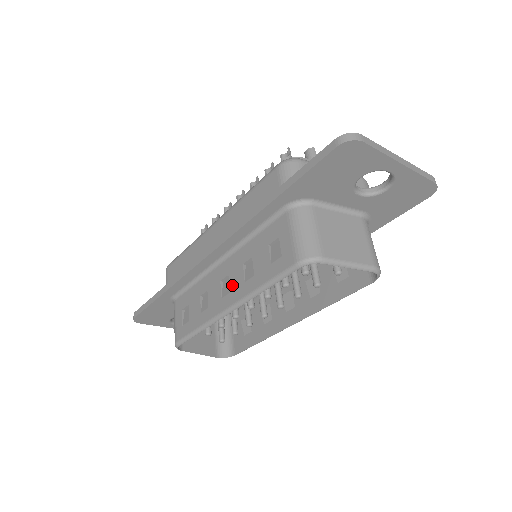
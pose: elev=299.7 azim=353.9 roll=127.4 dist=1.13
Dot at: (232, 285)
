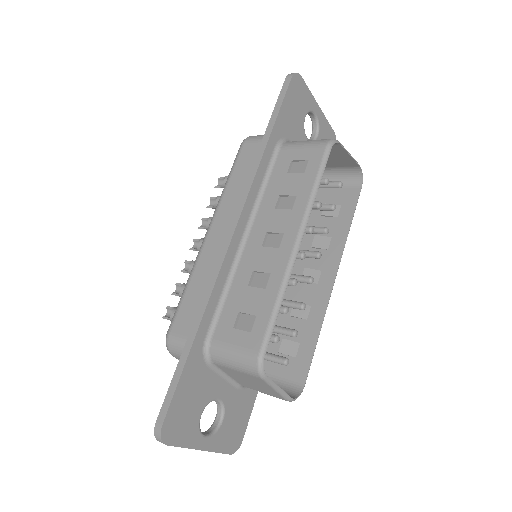
Dot at: (280, 228)
